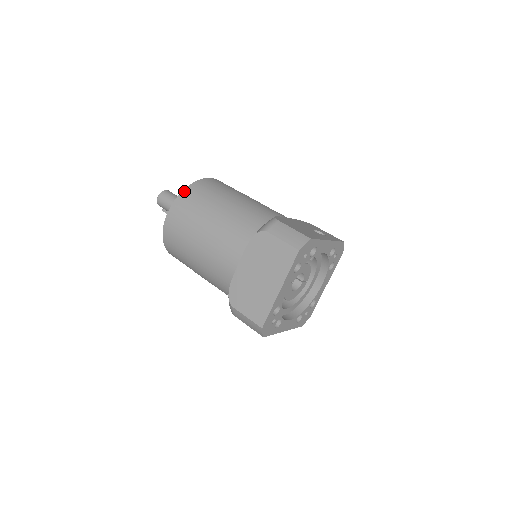
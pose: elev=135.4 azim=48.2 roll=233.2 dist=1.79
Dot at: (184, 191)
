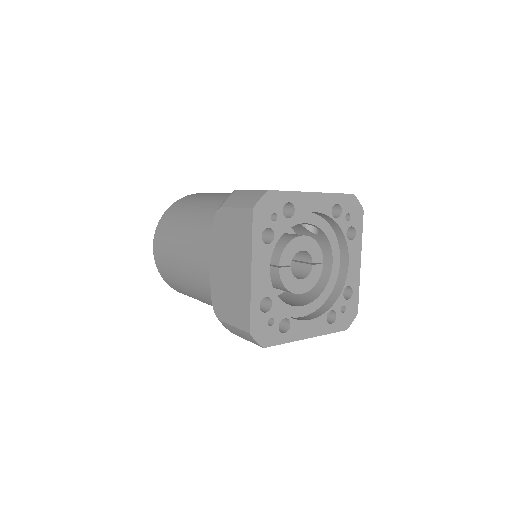
Dot at: (164, 214)
